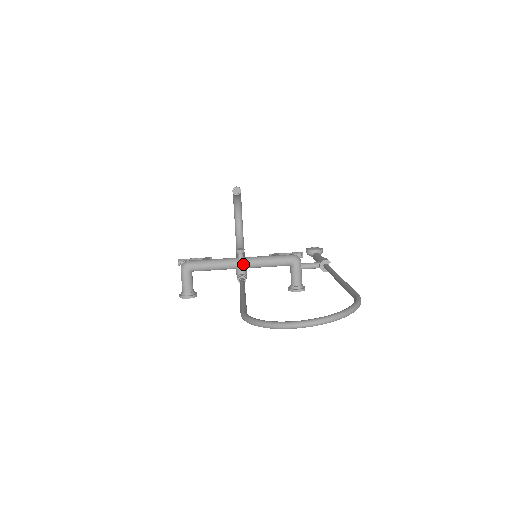
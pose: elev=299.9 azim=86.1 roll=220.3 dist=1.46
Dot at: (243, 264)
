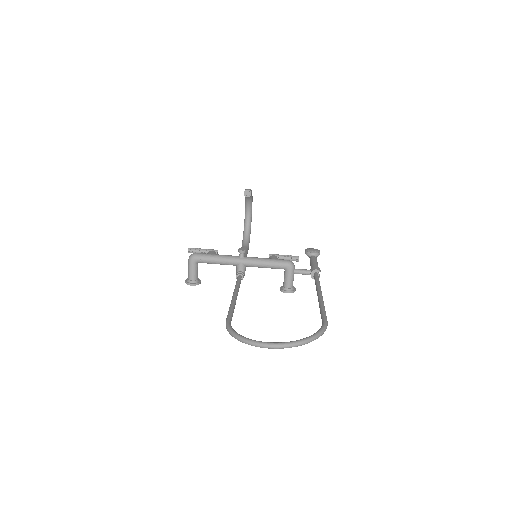
Dot at: (243, 263)
